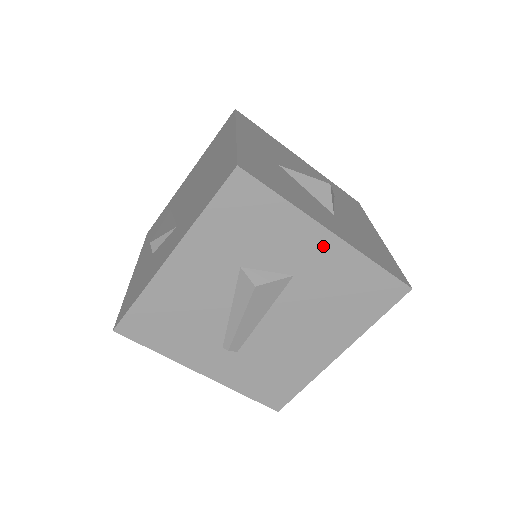
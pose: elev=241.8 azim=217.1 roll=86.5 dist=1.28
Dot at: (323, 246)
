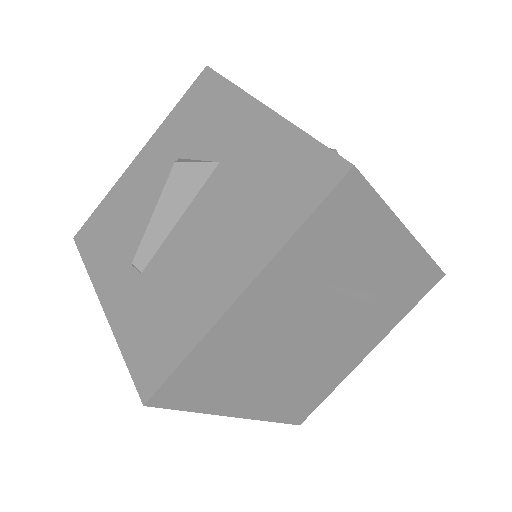
Dot at: (254, 122)
